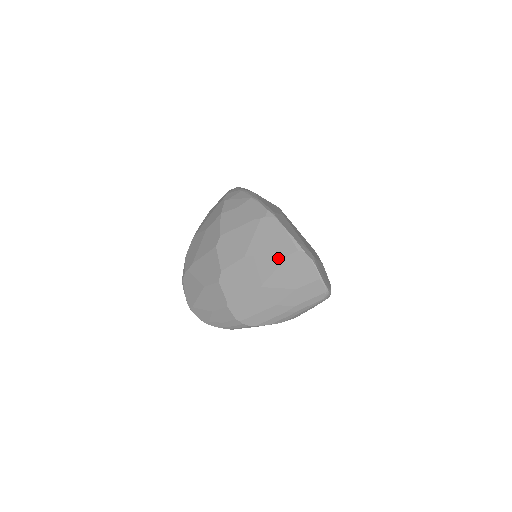
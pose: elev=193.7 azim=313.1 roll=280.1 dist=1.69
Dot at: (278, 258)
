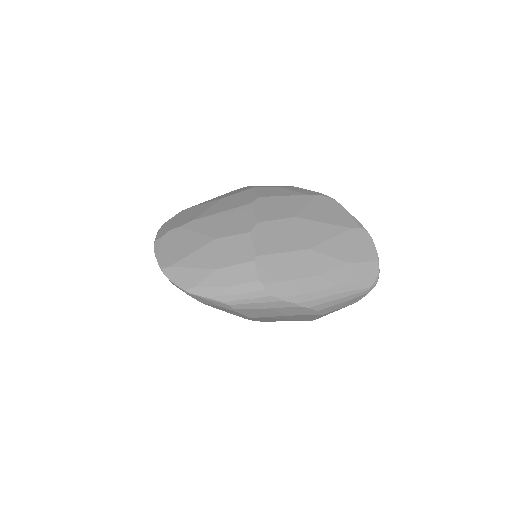
Dot at: (337, 228)
